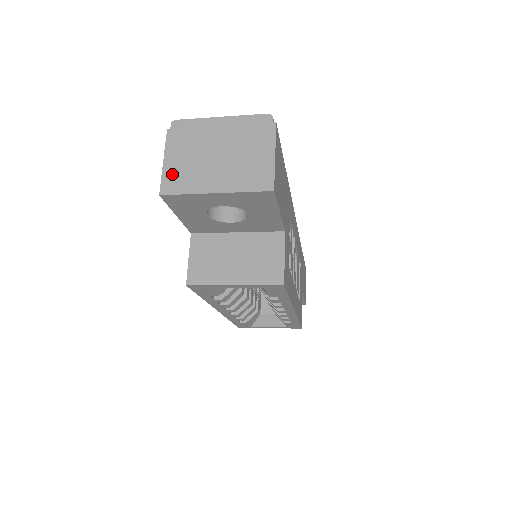
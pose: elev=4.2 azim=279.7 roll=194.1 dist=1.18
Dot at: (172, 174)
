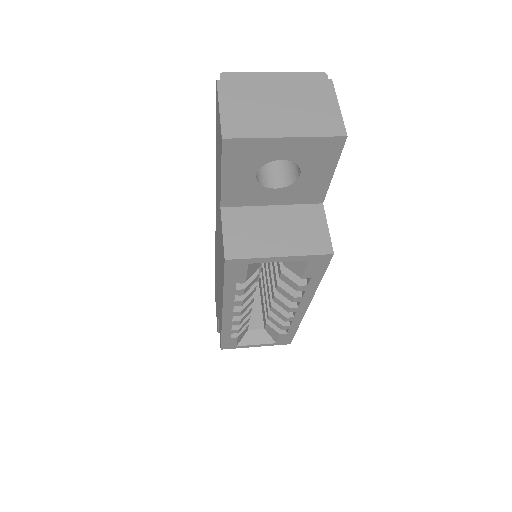
Dot at: (232, 119)
